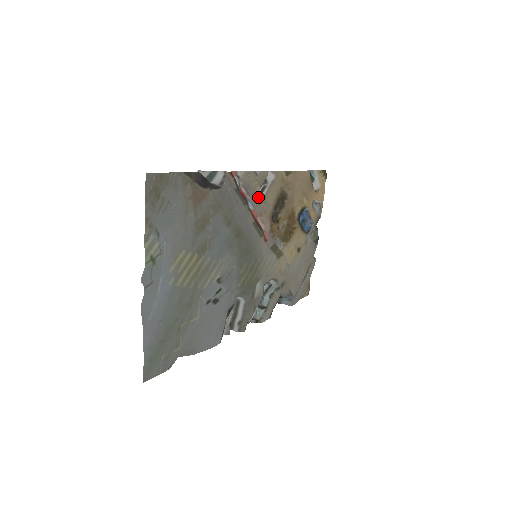
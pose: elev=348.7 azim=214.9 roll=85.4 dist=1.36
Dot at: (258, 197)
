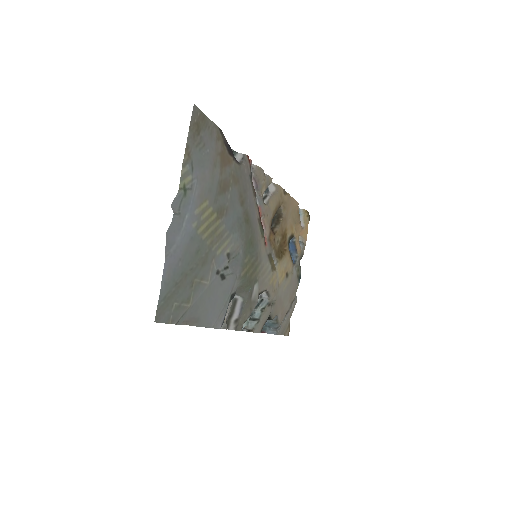
Dot at: occluded
